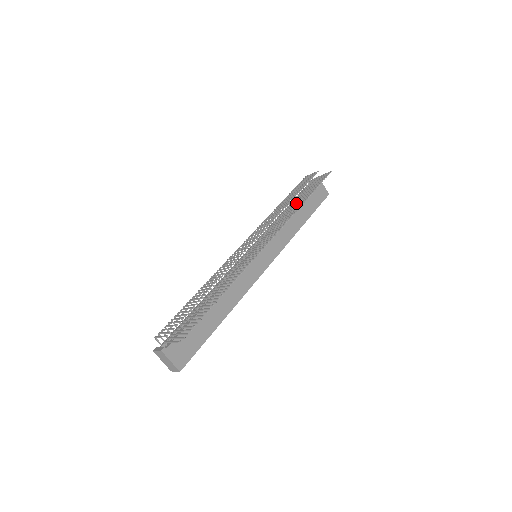
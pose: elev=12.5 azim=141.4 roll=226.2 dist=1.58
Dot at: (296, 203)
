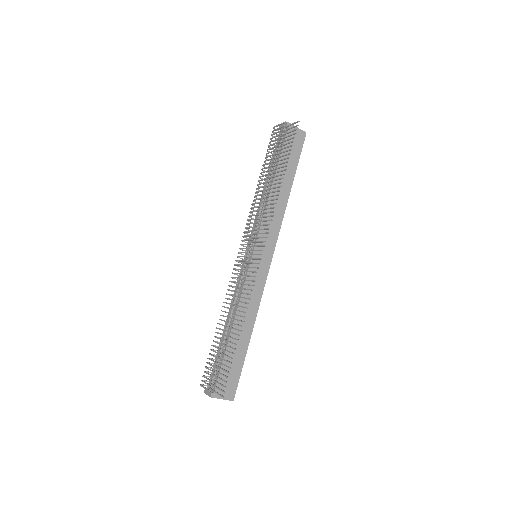
Dot at: (274, 180)
